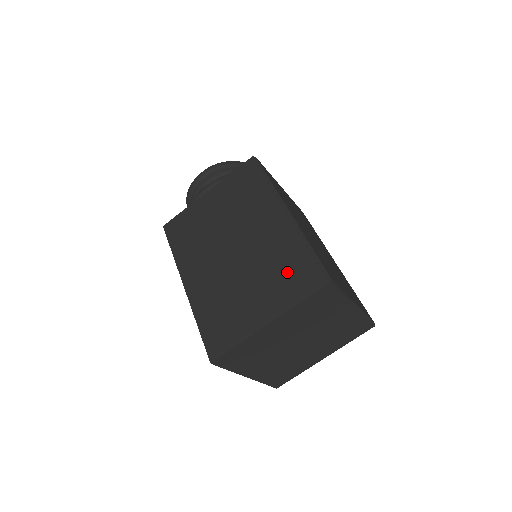
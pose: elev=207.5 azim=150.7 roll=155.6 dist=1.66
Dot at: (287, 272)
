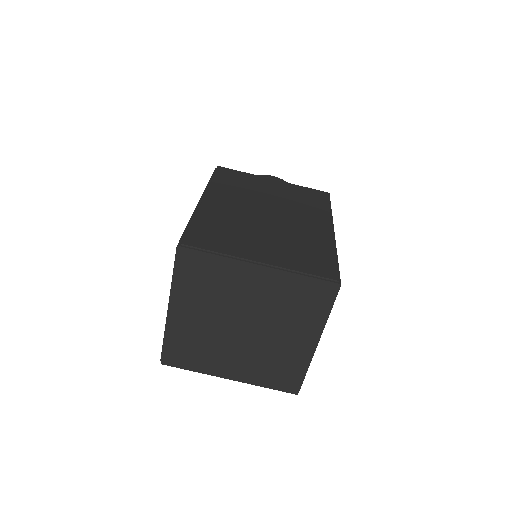
Dot at: occluded
